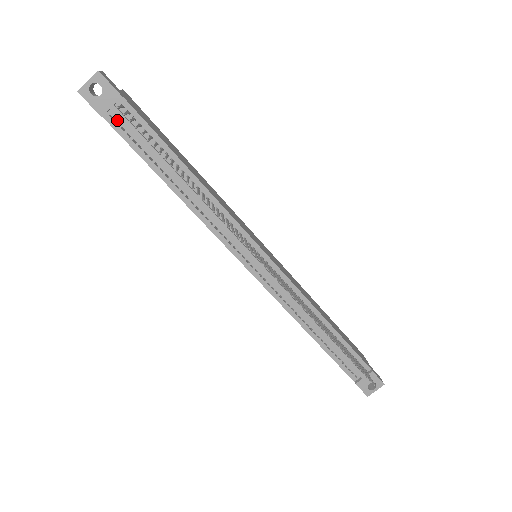
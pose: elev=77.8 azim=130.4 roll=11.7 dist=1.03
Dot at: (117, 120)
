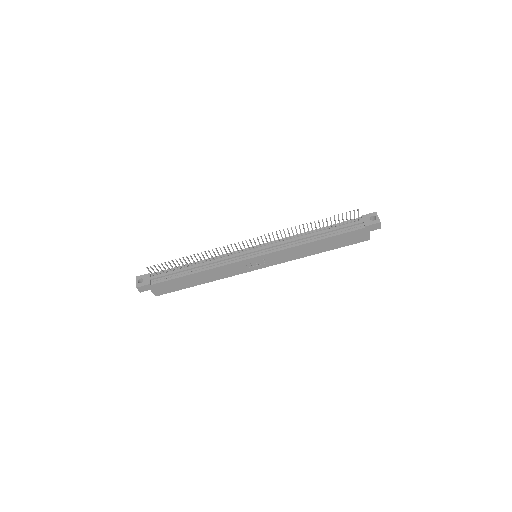
Dot at: (156, 280)
